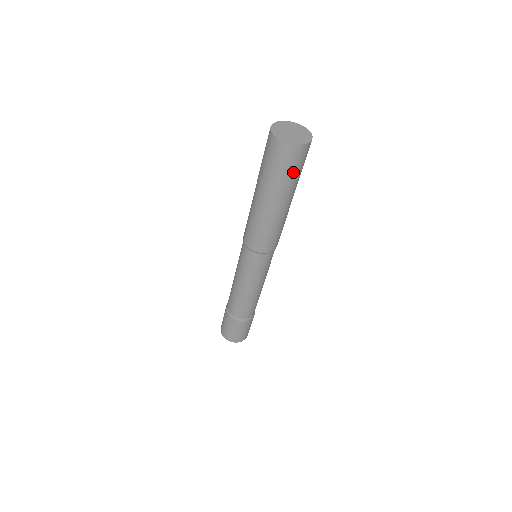
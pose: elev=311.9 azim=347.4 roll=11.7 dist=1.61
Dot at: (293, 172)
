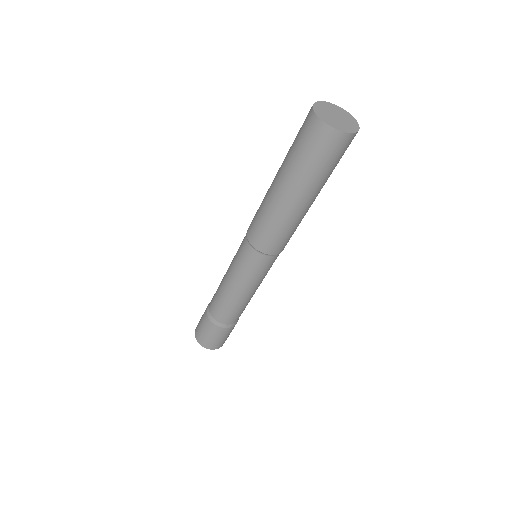
Dot at: (328, 164)
